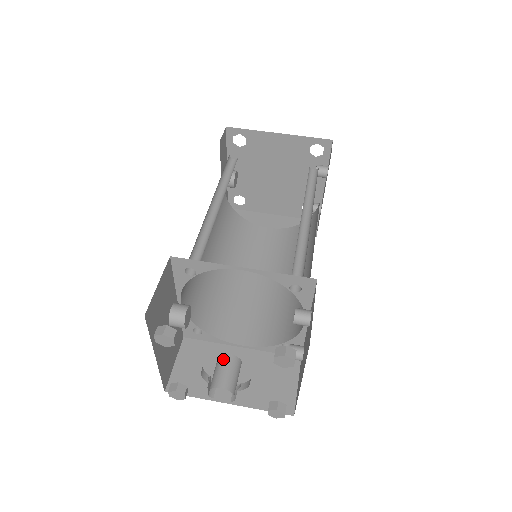
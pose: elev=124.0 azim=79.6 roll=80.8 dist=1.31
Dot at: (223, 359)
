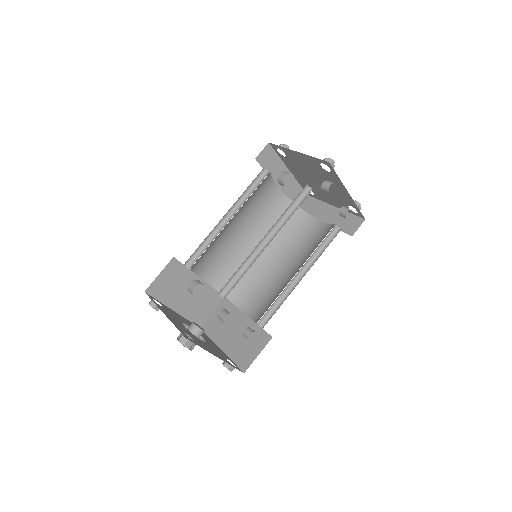
Dot at: (190, 325)
